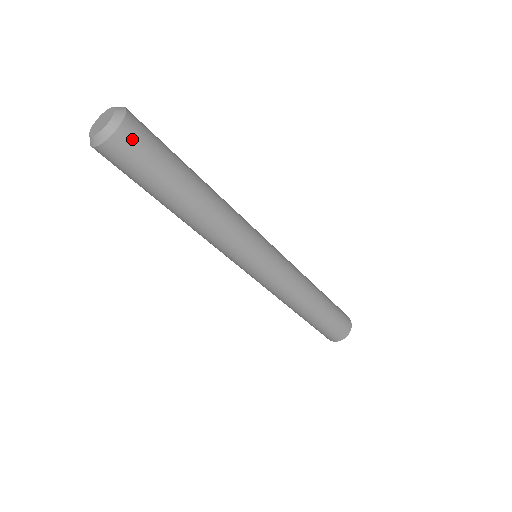
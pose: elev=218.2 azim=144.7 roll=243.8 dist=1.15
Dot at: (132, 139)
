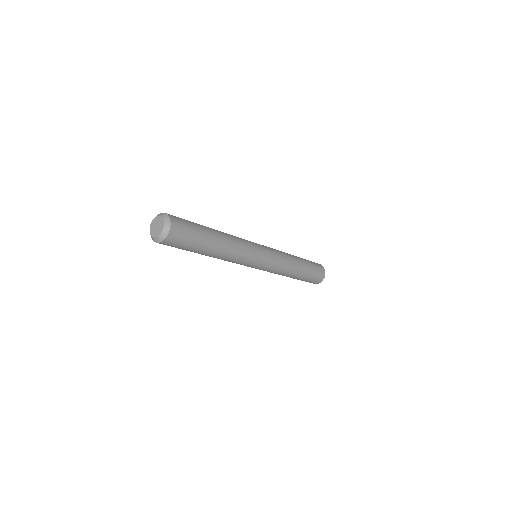
Dot at: (170, 243)
